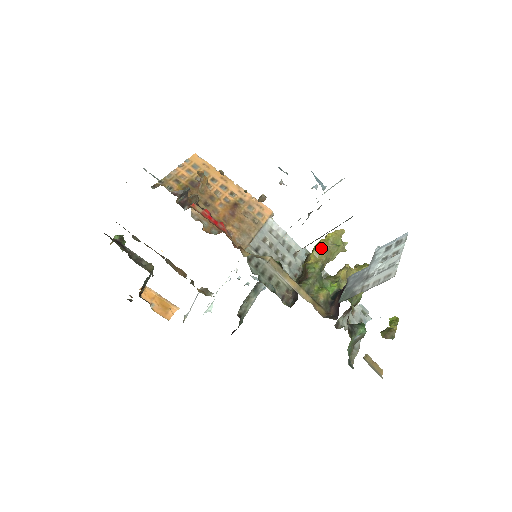
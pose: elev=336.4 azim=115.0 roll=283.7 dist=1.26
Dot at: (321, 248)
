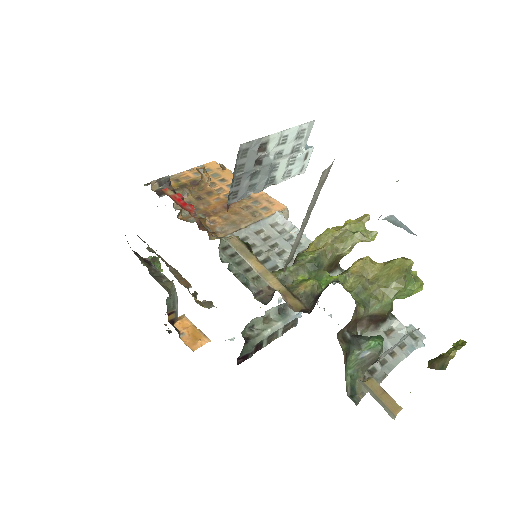
Dot at: (326, 235)
